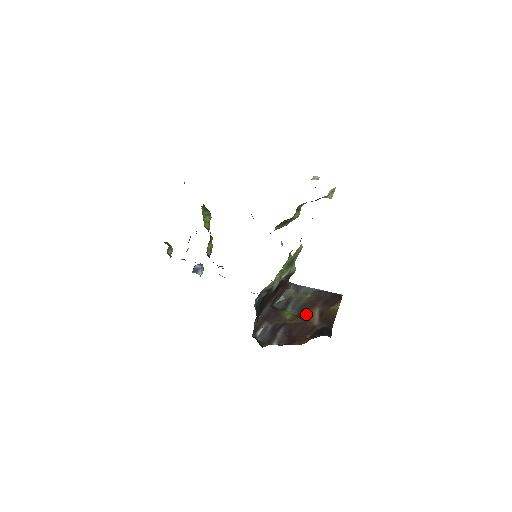
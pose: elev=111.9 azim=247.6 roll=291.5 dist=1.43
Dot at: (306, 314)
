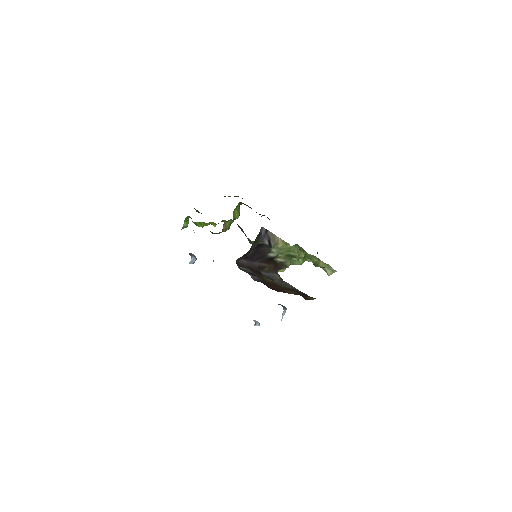
Dot at: (283, 289)
